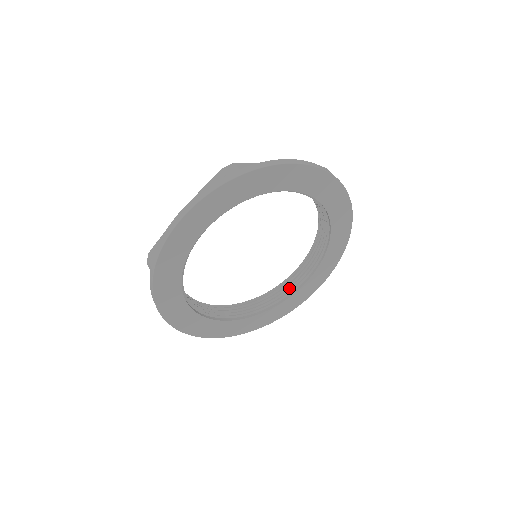
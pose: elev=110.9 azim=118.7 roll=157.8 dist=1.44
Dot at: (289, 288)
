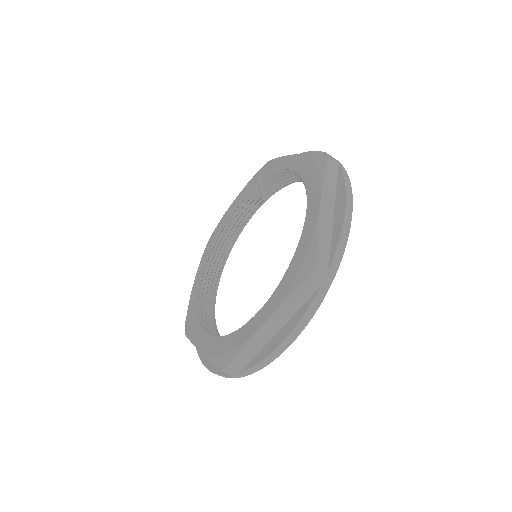
Dot at: (238, 225)
